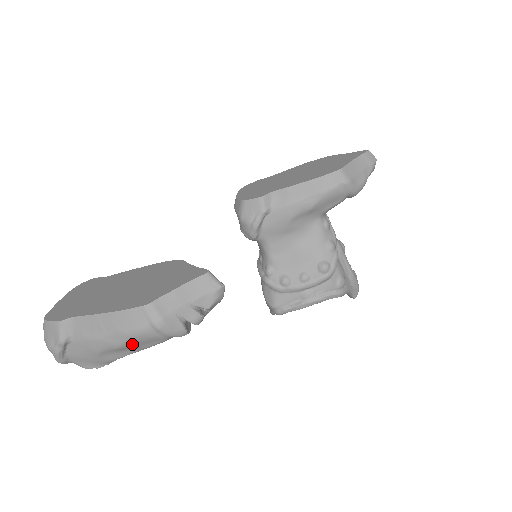
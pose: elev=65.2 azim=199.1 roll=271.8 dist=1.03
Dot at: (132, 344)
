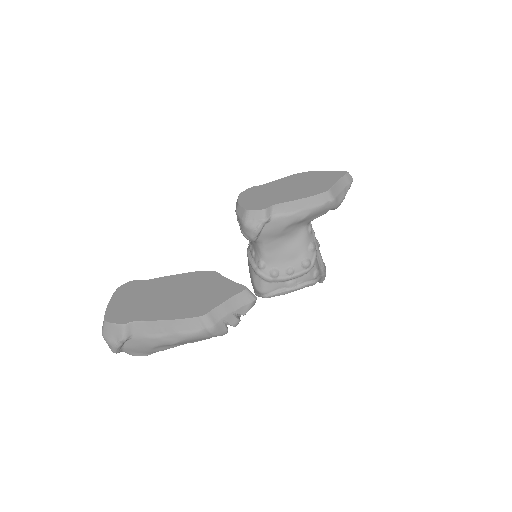
Dot at: (185, 342)
